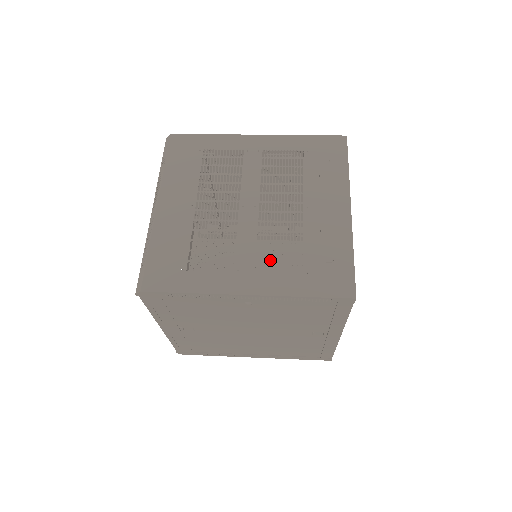
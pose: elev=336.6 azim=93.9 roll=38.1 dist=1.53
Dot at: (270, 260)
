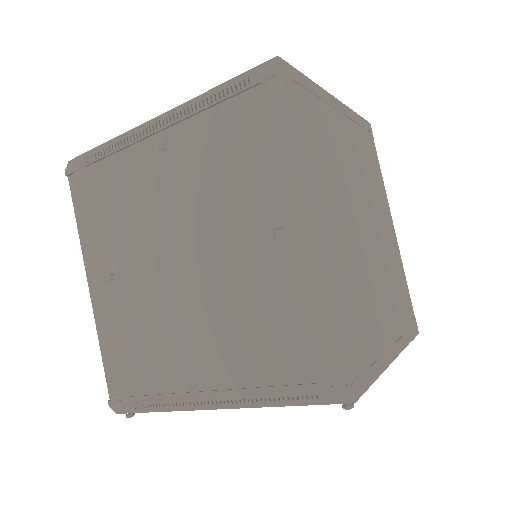
Dot at: occluded
